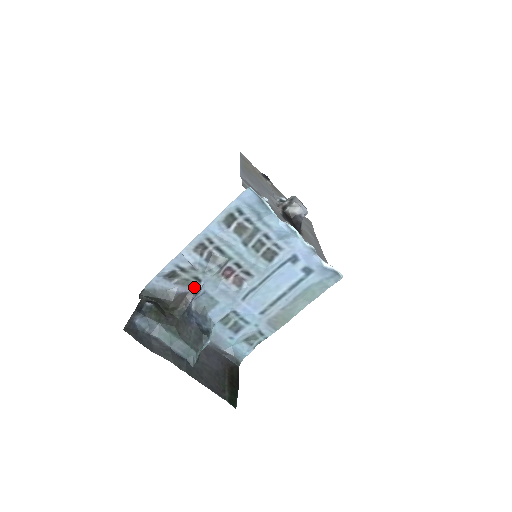
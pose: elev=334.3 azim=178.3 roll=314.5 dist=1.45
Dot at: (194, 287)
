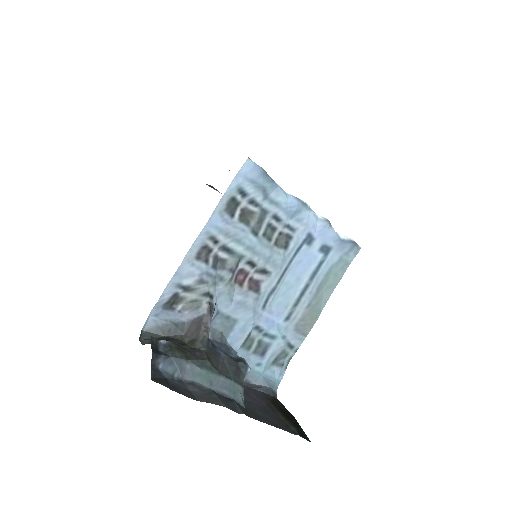
Dot at: (208, 306)
